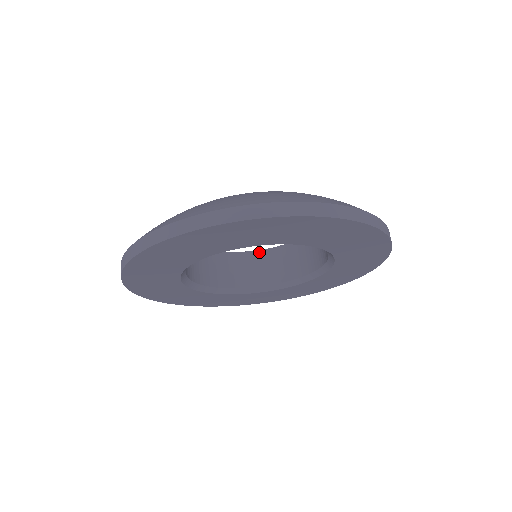
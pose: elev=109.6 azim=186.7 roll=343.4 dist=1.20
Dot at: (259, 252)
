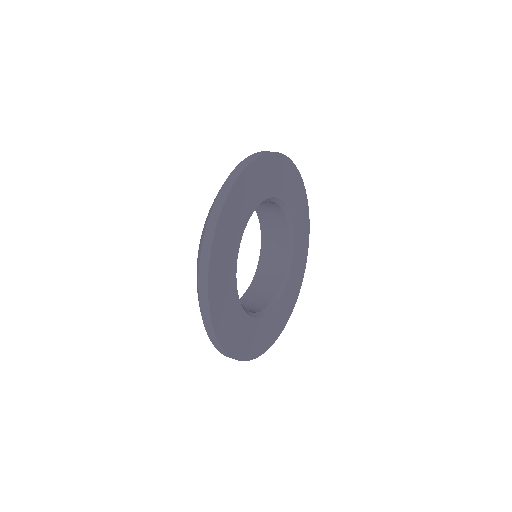
Dot at: (259, 264)
